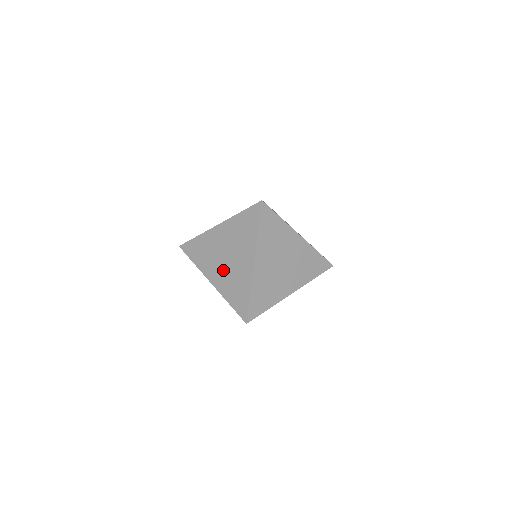
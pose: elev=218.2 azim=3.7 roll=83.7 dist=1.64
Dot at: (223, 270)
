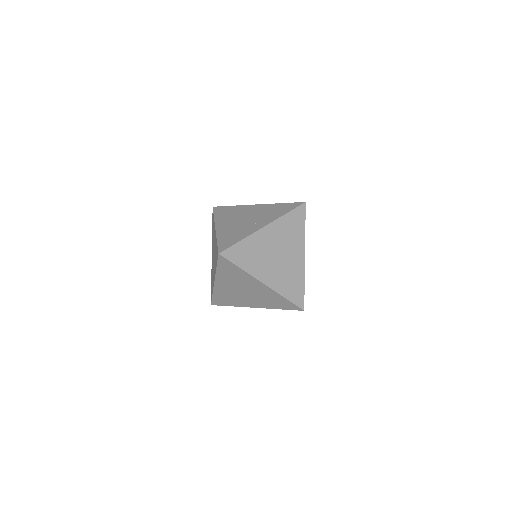
Dot at: occluded
